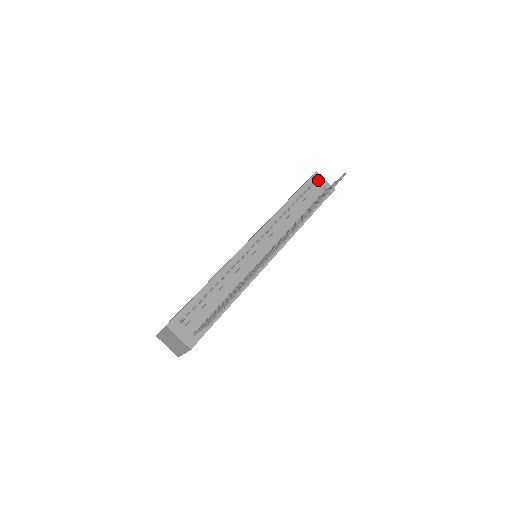
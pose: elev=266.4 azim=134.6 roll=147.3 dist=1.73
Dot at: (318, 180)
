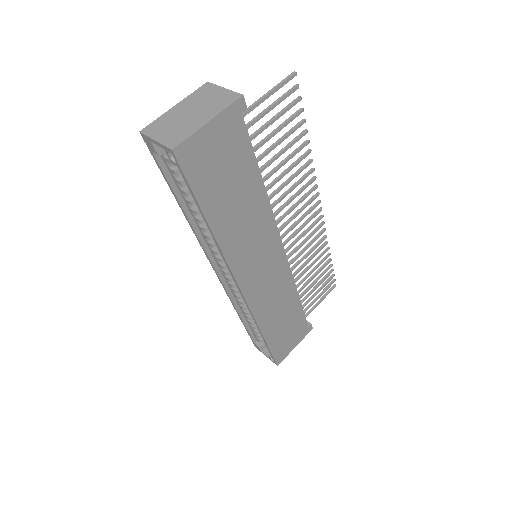
Dot at: occluded
